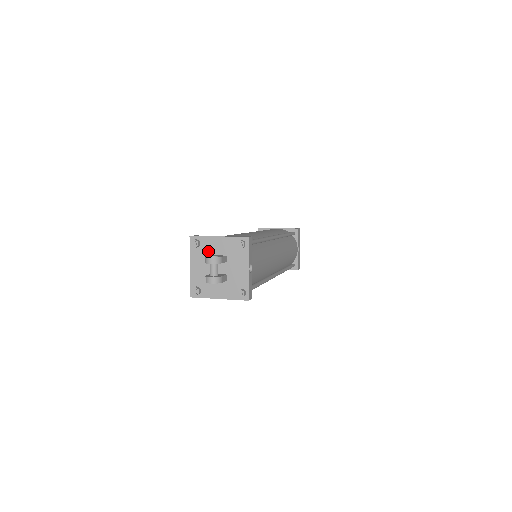
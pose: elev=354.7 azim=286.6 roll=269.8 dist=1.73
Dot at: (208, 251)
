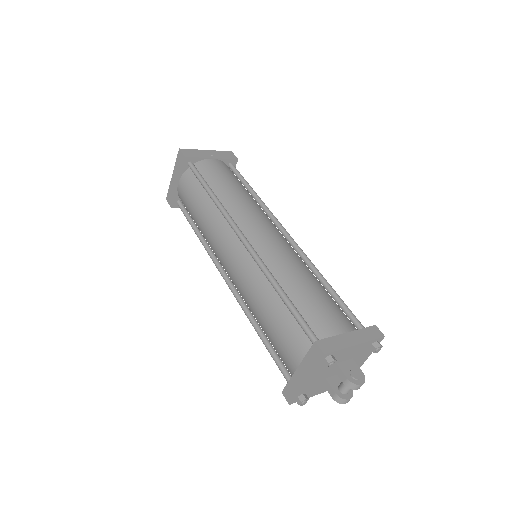
Dot at: occluded
